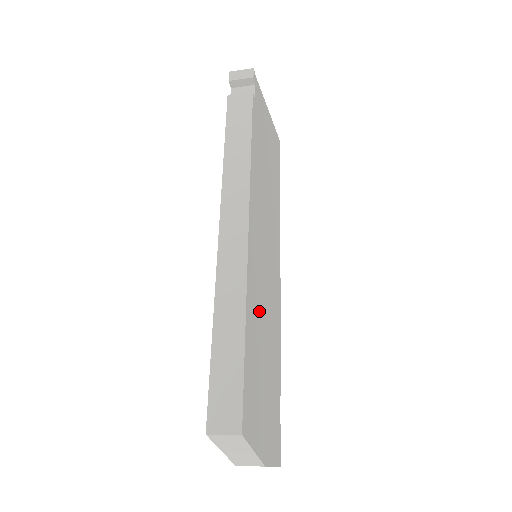
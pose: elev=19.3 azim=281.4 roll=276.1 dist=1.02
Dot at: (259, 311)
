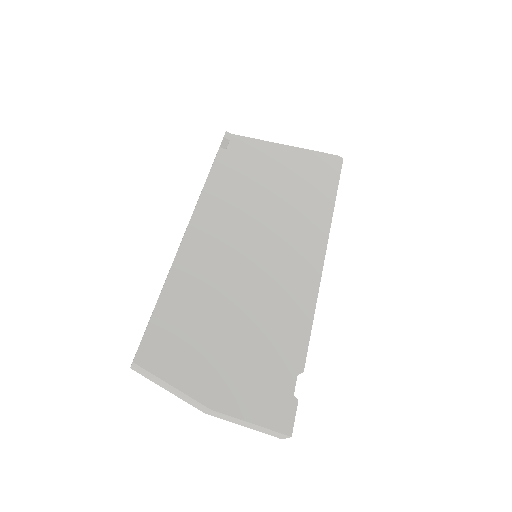
Dot at: (212, 291)
